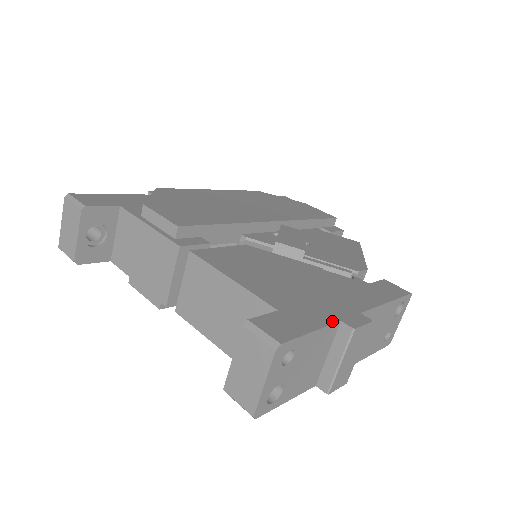
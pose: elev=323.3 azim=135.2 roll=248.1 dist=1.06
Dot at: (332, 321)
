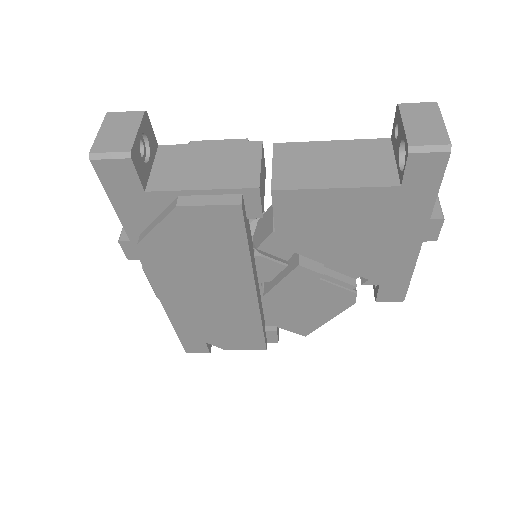
Dot at: occluded
